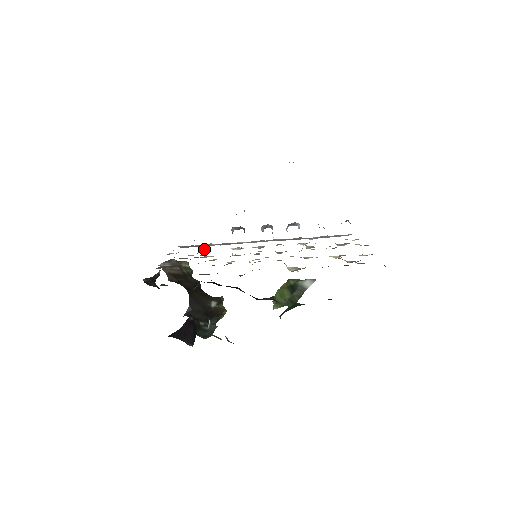
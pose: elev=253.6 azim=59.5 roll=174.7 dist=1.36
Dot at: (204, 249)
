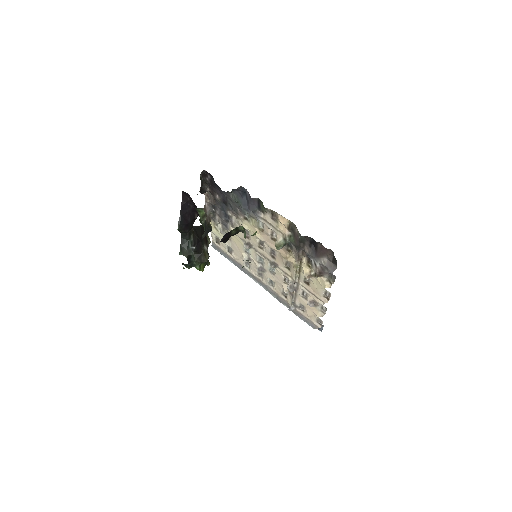
Dot at: occluded
